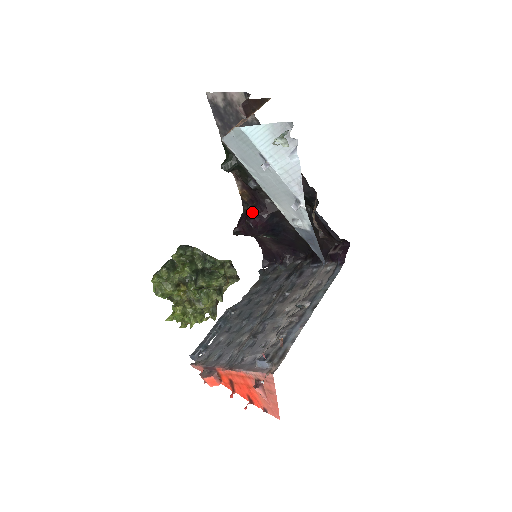
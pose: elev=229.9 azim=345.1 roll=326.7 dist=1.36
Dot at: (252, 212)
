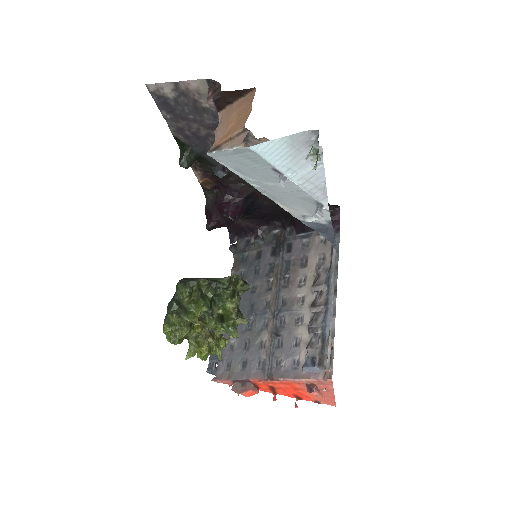
Dot at: (224, 202)
